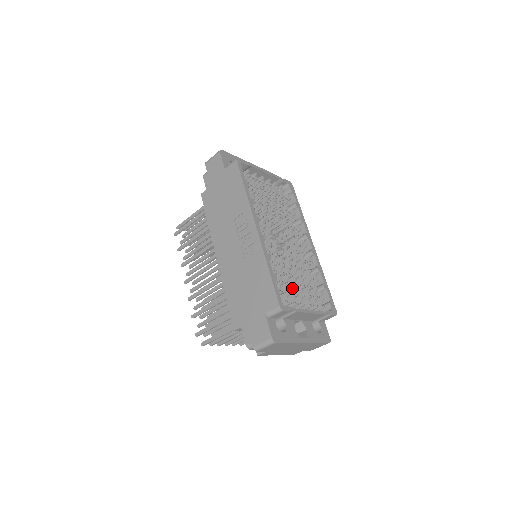
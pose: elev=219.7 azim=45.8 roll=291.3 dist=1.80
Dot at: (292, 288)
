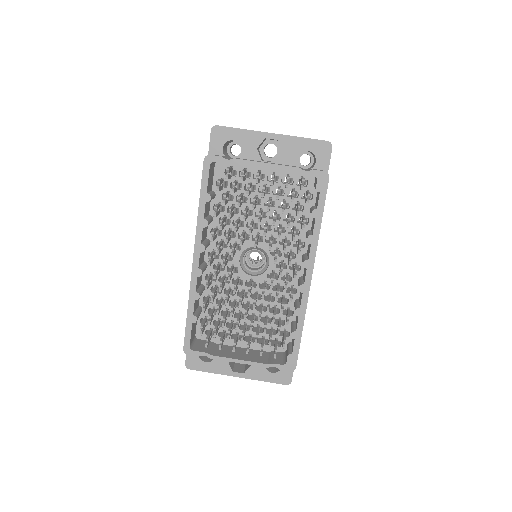
Dot at: (228, 329)
